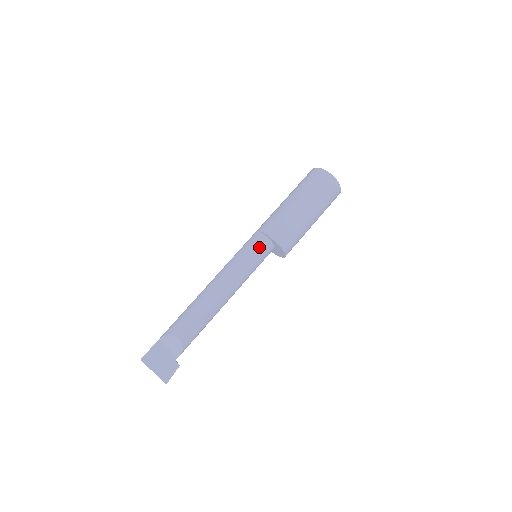
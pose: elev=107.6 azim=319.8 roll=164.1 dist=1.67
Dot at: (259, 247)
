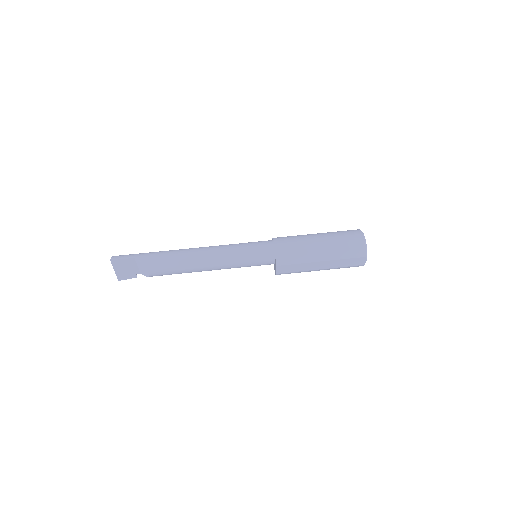
Dot at: (262, 262)
